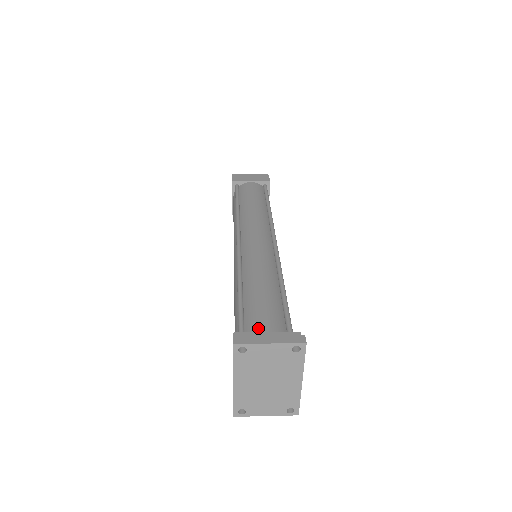
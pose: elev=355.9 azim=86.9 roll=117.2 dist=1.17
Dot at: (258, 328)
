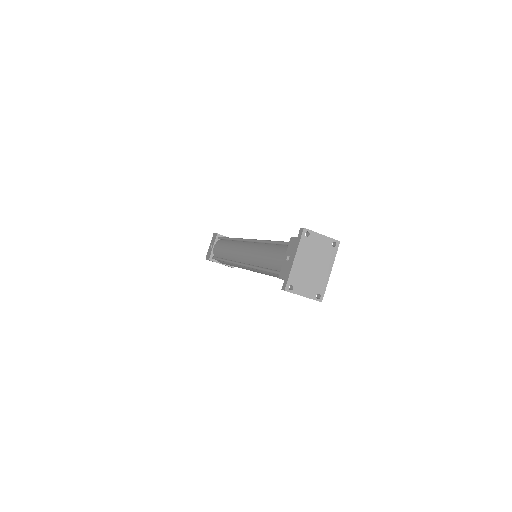
Dot at: occluded
